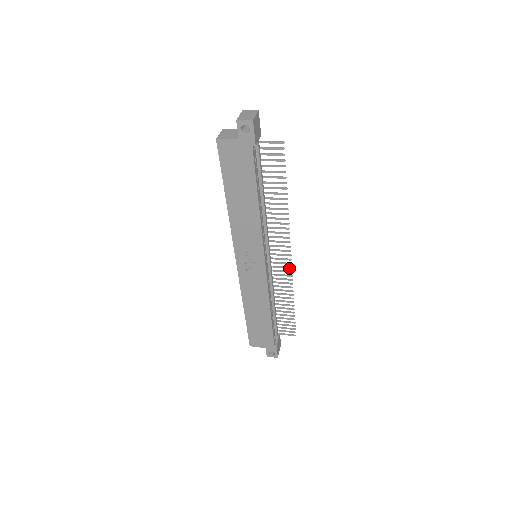
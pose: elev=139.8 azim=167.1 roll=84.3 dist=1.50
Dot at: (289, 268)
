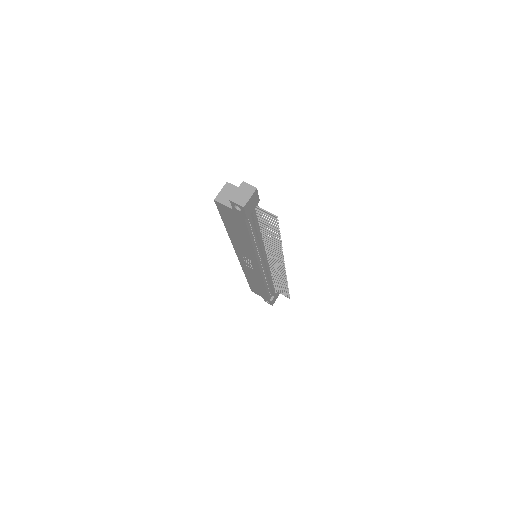
Dot at: (284, 271)
